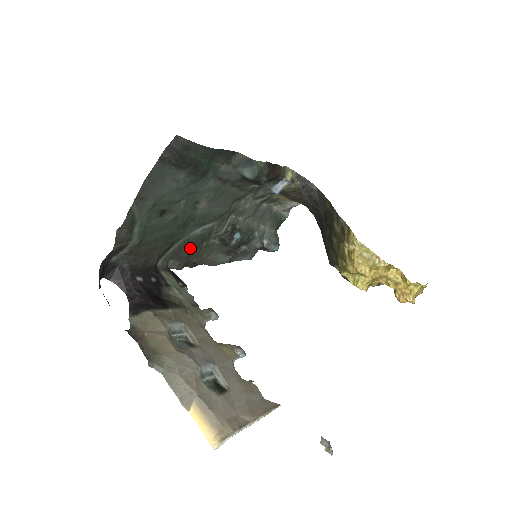
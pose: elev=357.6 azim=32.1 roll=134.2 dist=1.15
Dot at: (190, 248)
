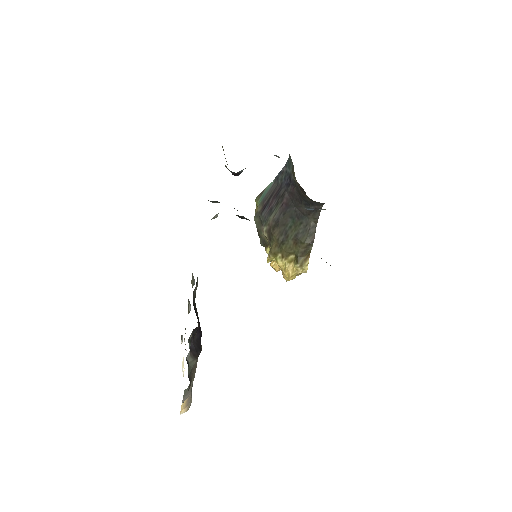
Dot at: occluded
